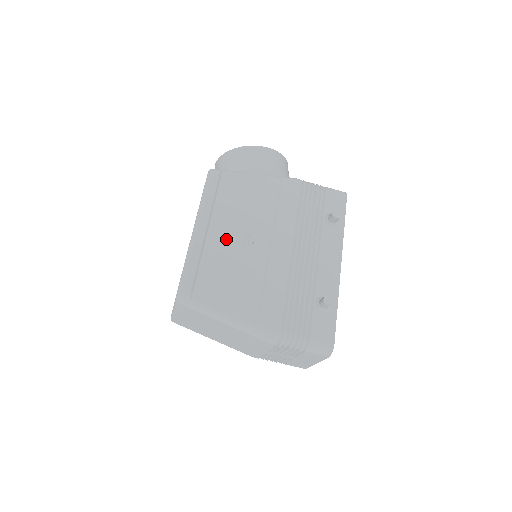
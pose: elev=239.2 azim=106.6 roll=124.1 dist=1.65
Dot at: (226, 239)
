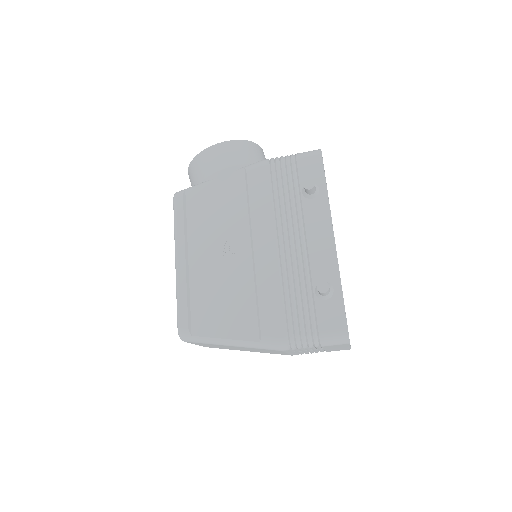
Dot at: (207, 261)
